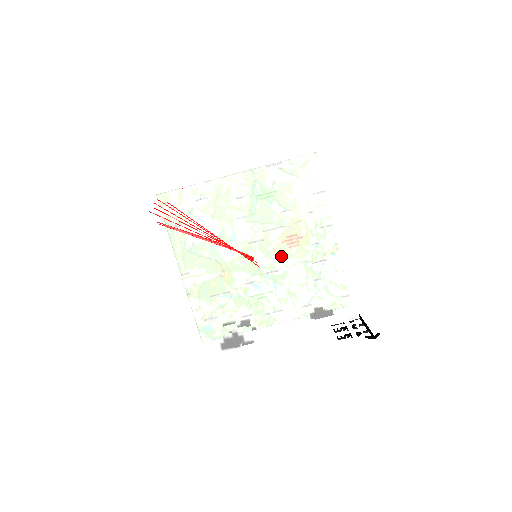
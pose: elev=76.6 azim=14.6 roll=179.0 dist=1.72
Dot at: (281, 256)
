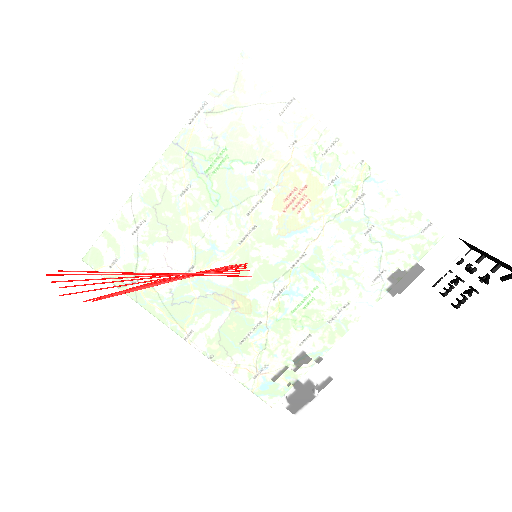
Dot at: (285, 235)
